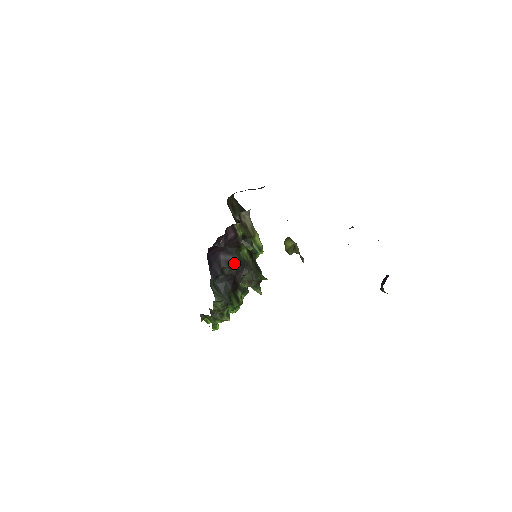
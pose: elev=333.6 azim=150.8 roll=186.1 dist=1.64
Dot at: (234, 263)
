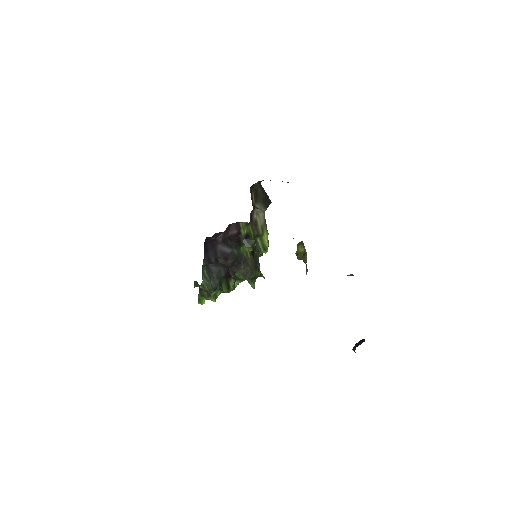
Dot at: (231, 256)
